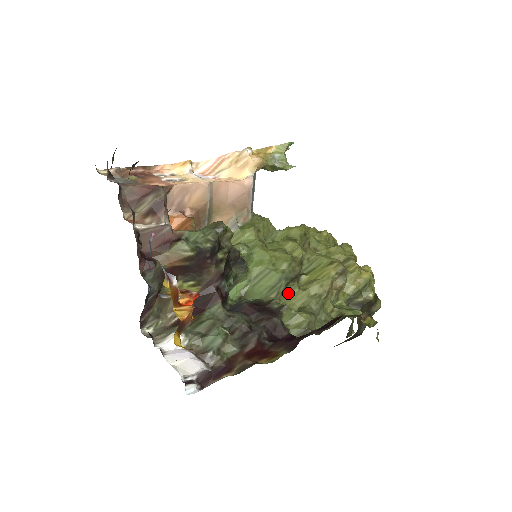
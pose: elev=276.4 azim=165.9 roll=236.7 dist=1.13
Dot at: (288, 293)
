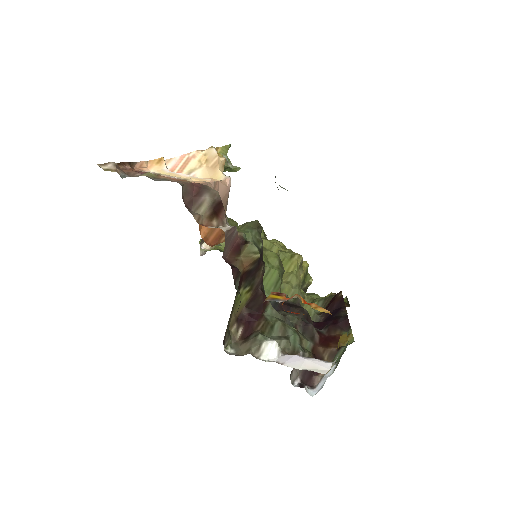
Dot at: occluded
